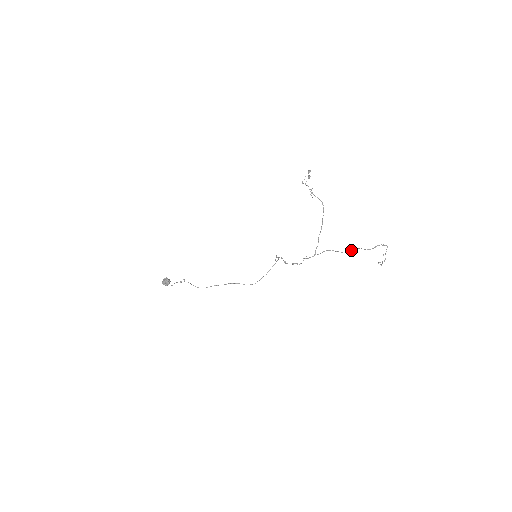
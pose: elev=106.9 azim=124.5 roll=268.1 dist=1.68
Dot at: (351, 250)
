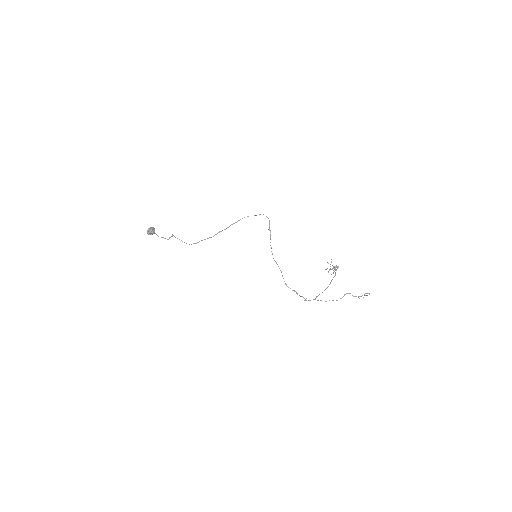
Dot at: occluded
